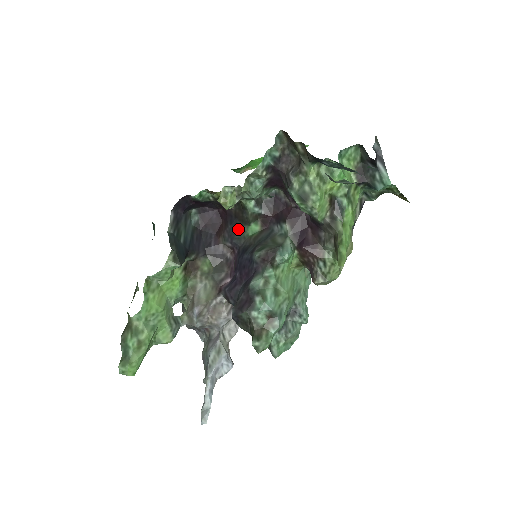
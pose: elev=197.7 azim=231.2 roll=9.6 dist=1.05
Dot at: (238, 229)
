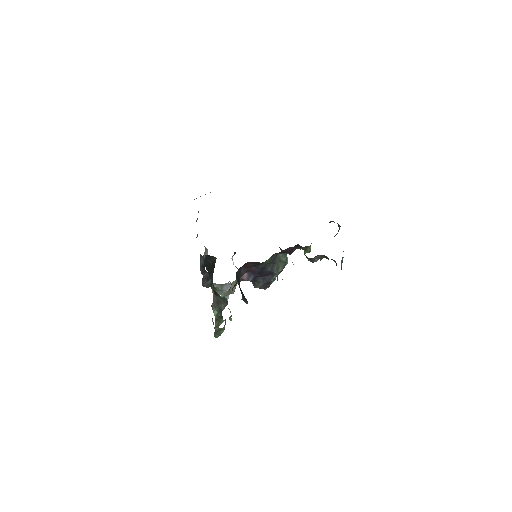
Dot at: occluded
